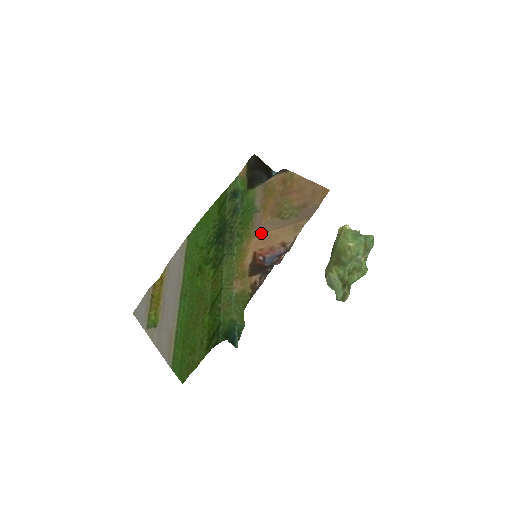
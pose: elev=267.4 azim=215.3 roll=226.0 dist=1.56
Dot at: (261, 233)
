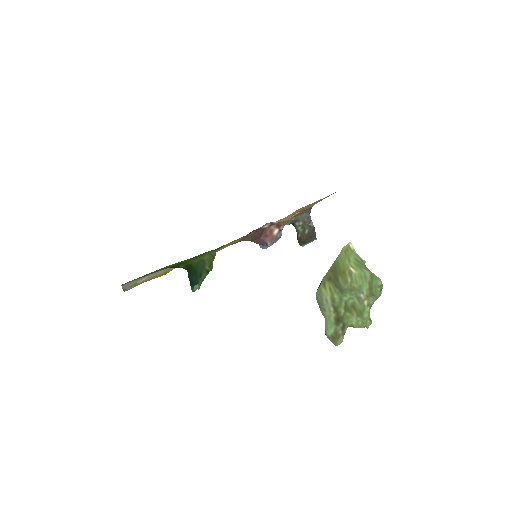
Dot at: occluded
